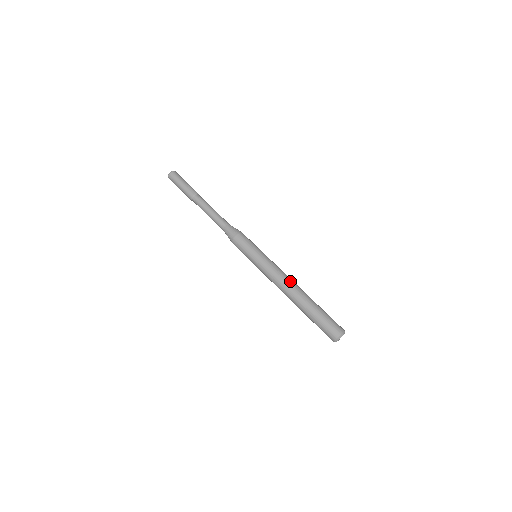
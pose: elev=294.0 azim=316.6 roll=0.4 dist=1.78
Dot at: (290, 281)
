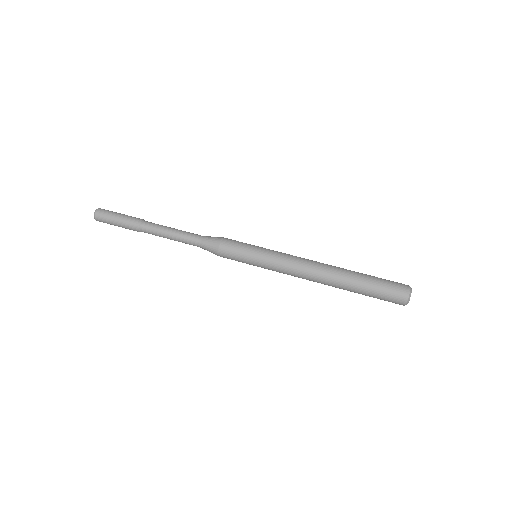
Dot at: (312, 270)
